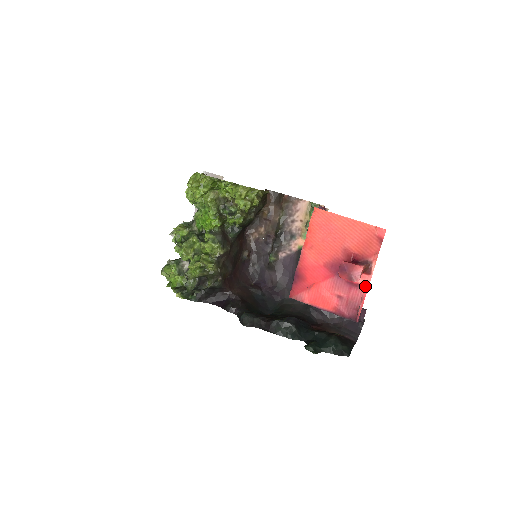
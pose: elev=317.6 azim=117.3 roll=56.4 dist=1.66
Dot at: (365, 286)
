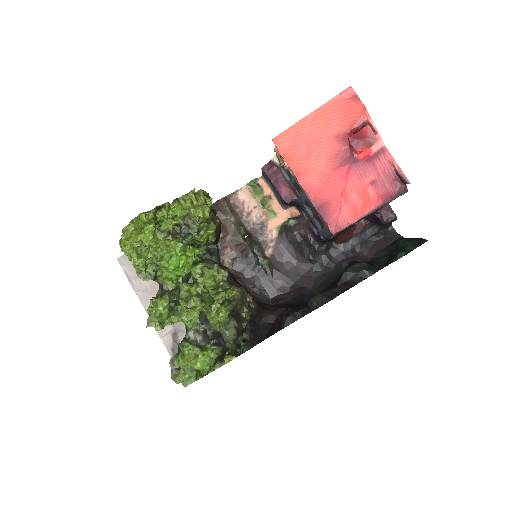
Dot at: (382, 149)
